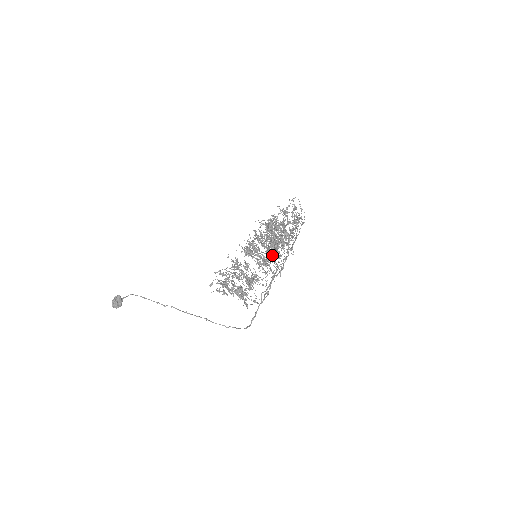
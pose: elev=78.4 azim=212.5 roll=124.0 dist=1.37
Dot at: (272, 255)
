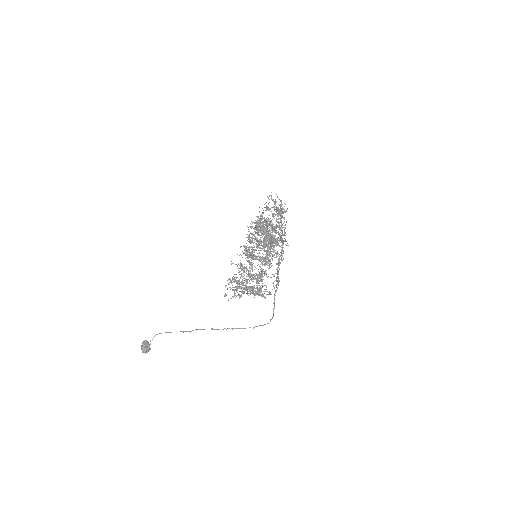
Dot at: occluded
